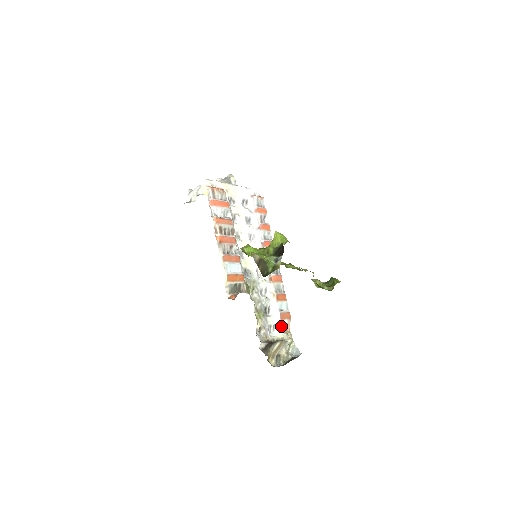
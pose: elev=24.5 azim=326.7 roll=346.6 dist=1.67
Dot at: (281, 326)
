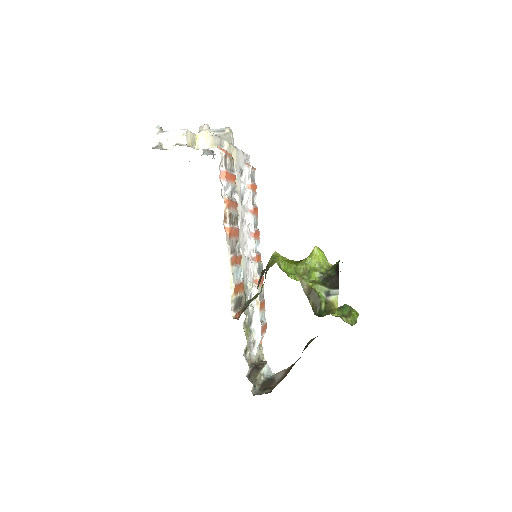
Dot at: occluded
